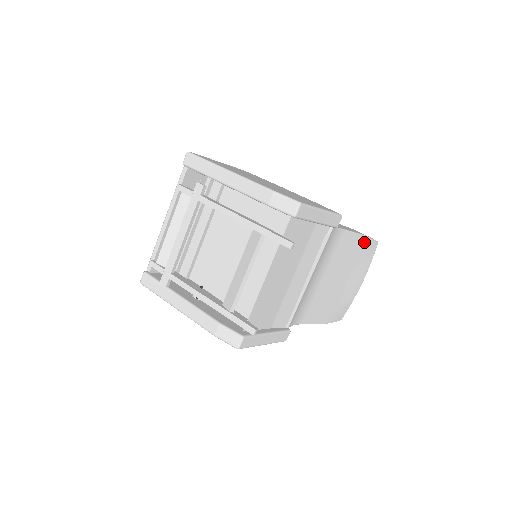
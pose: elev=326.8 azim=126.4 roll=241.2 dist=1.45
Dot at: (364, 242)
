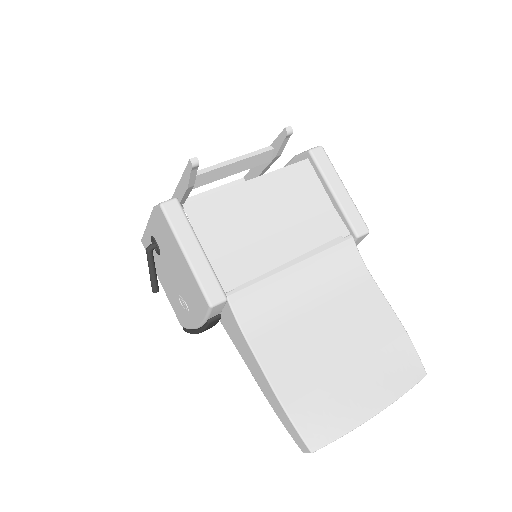
Dot at: (399, 334)
